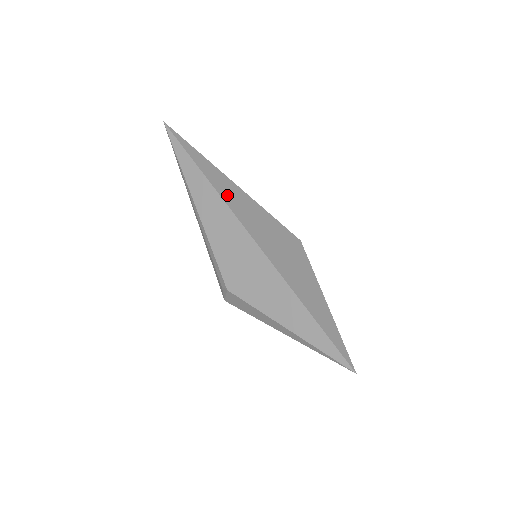
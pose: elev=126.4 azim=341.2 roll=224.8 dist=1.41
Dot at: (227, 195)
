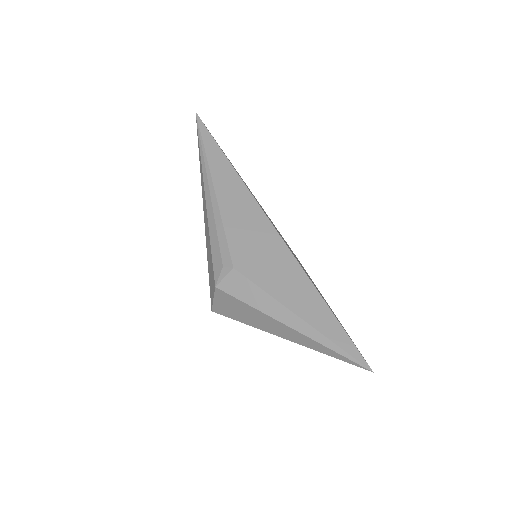
Dot at: (248, 188)
